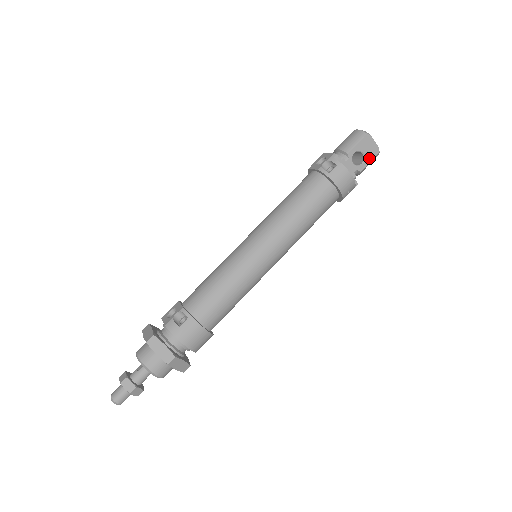
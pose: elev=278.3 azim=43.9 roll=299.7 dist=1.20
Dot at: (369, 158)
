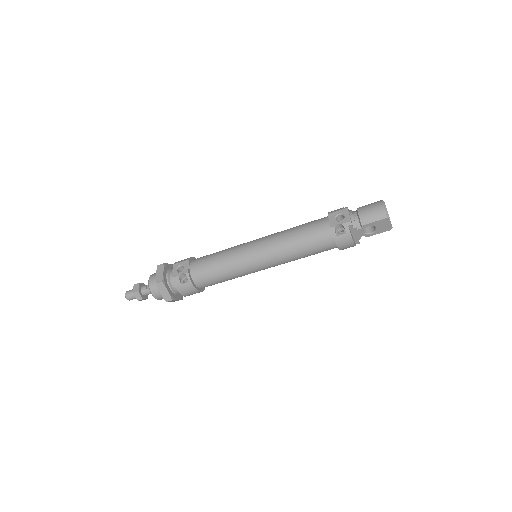
Dot at: (379, 231)
